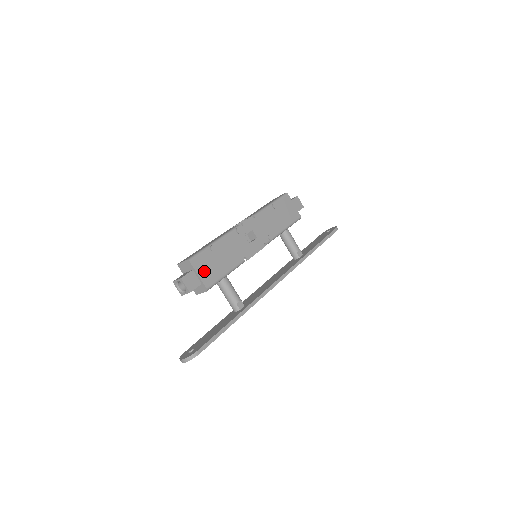
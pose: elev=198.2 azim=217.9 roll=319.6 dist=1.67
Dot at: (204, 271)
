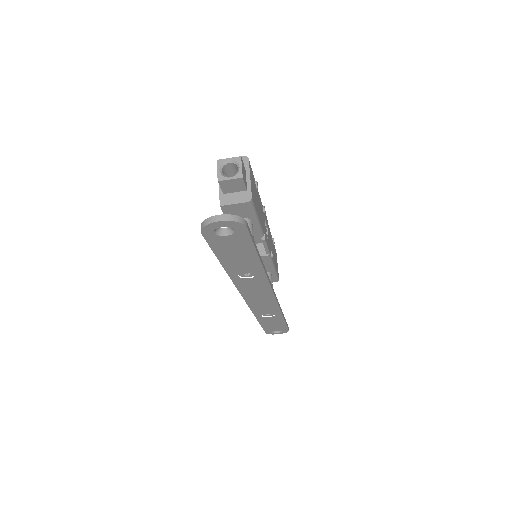
Dot at: (252, 184)
